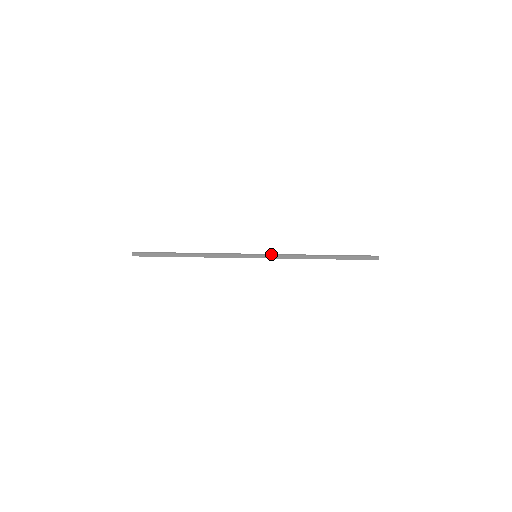
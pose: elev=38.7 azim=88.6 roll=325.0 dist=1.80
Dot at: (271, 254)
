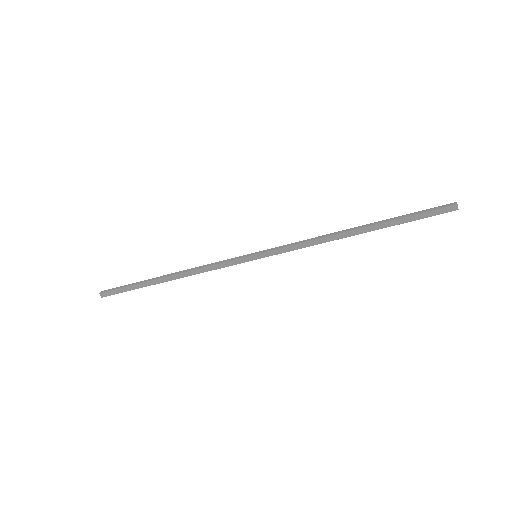
Dot at: (276, 247)
